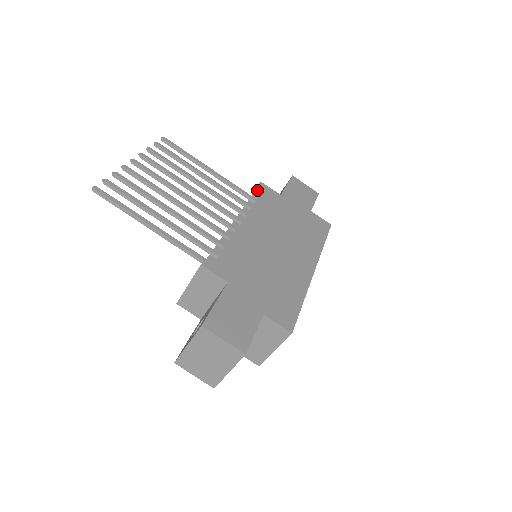
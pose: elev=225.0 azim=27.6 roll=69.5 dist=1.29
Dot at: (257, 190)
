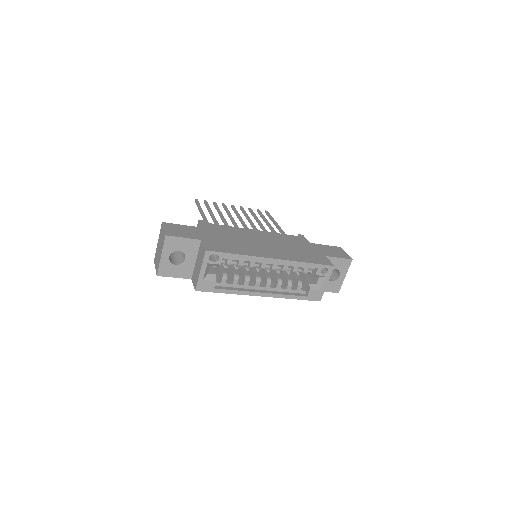
Dot at: occluded
